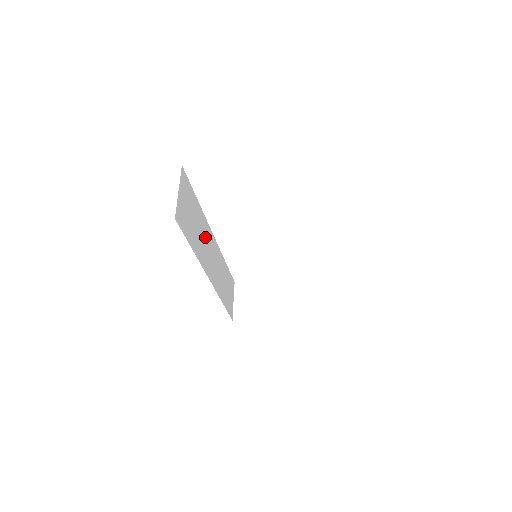
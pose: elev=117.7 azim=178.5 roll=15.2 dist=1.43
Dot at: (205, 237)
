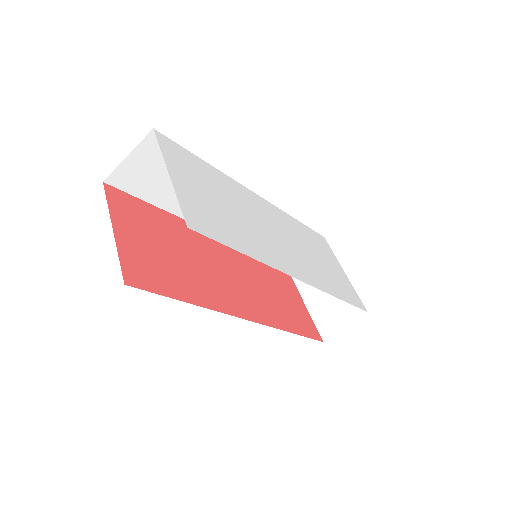
Dot at: occluded
